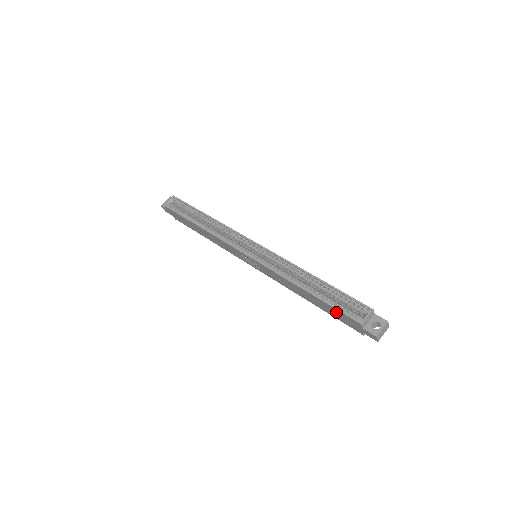
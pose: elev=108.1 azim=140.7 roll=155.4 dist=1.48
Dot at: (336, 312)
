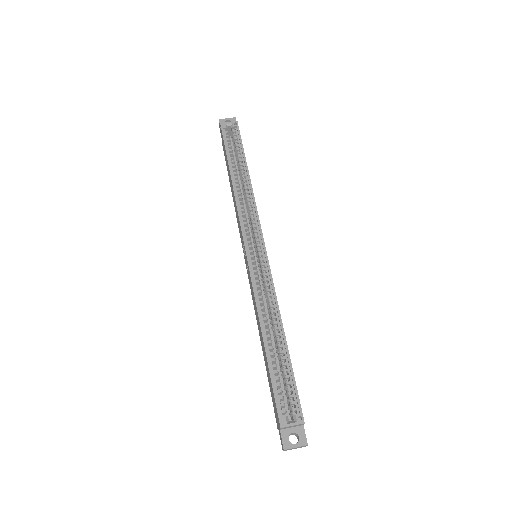
Dot at: occluded
